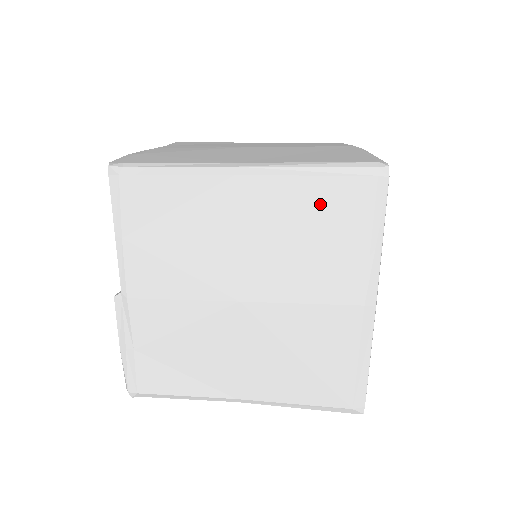
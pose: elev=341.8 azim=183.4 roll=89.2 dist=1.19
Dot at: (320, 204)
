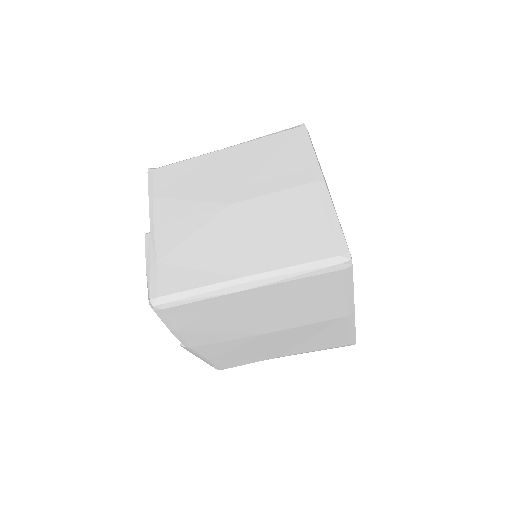
Dot at: (270, 146)
